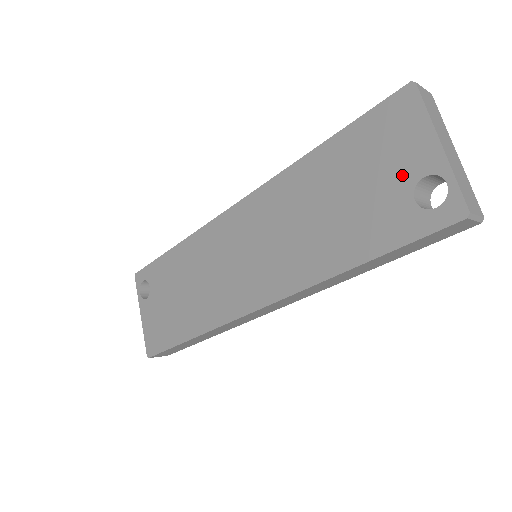
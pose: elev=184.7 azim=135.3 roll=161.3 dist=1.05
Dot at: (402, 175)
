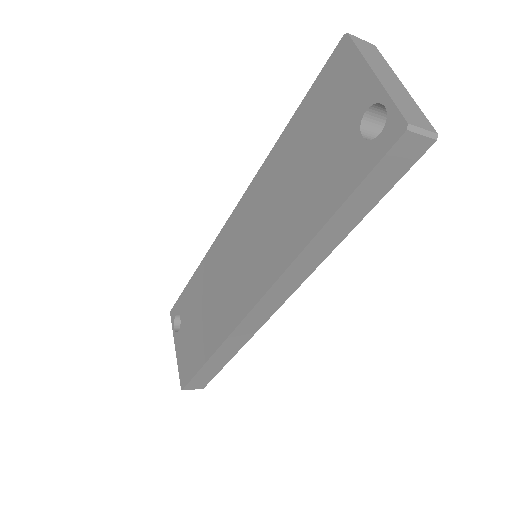
Dot at: (349, 118)
